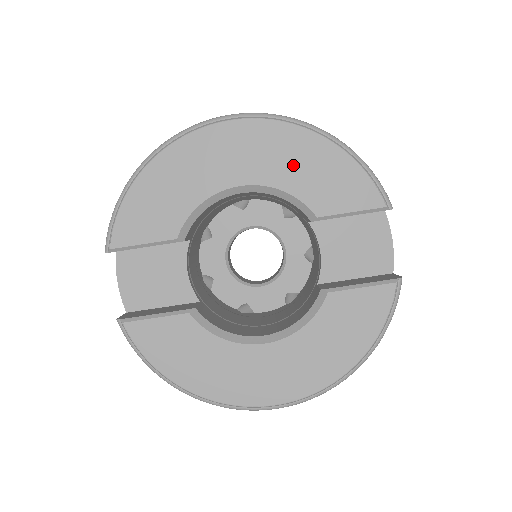
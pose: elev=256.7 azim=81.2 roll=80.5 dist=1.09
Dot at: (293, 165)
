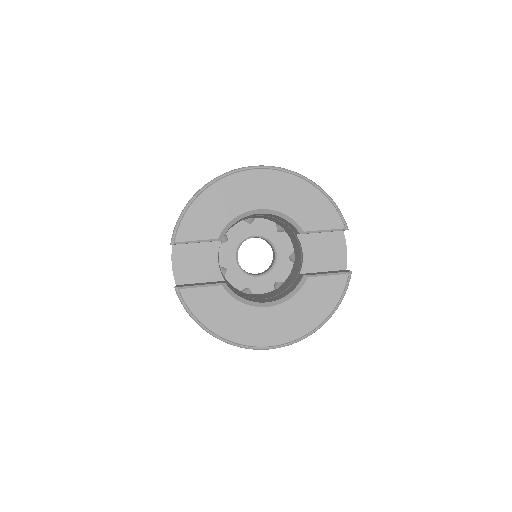
Dot at: (292, 199)
